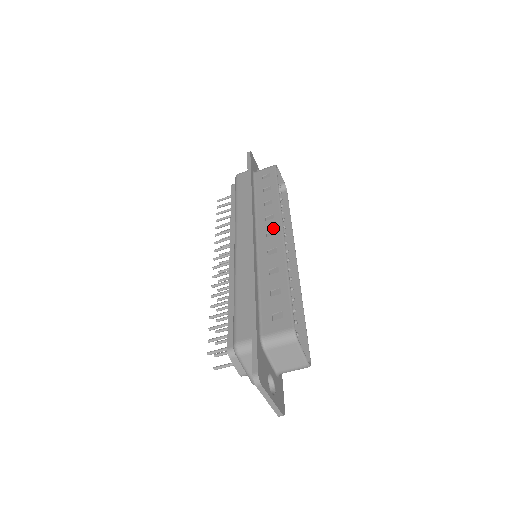
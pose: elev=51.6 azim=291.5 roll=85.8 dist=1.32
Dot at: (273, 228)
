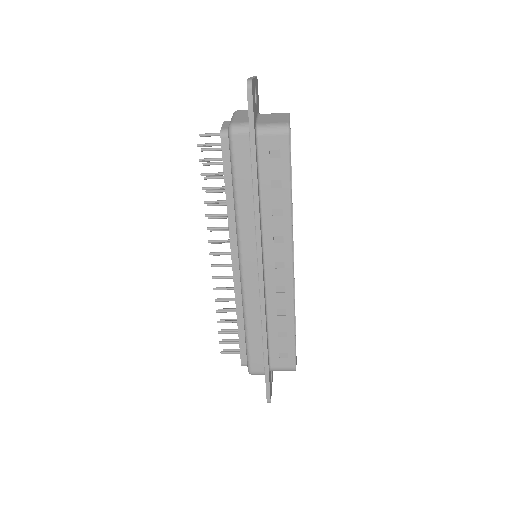
Dot at: (282, 259)
